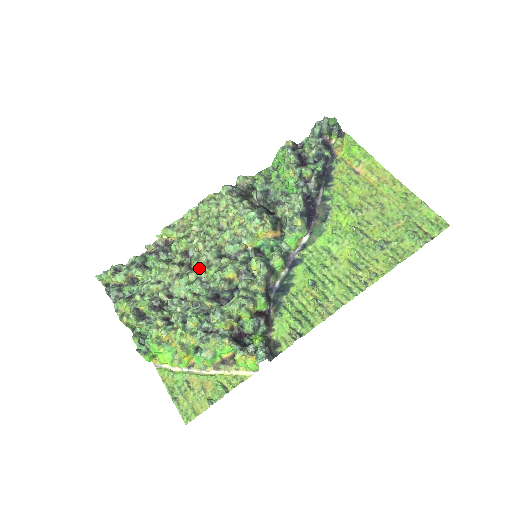
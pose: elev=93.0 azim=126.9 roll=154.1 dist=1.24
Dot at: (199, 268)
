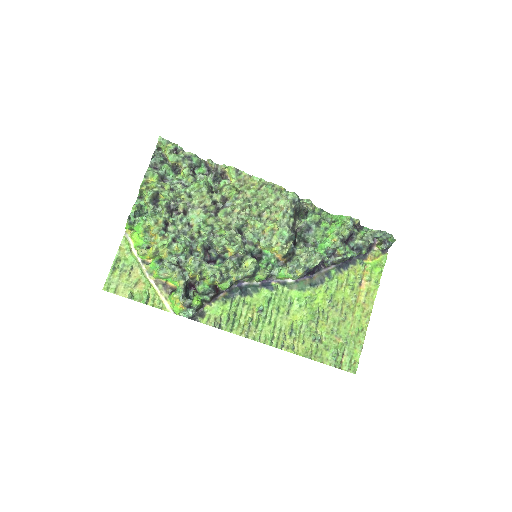
Dot at: (220, 220)
